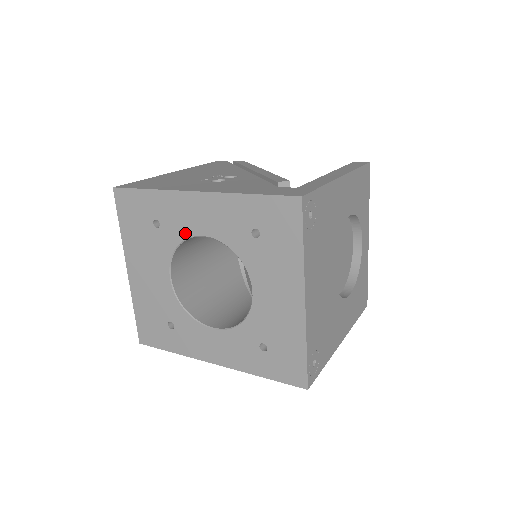
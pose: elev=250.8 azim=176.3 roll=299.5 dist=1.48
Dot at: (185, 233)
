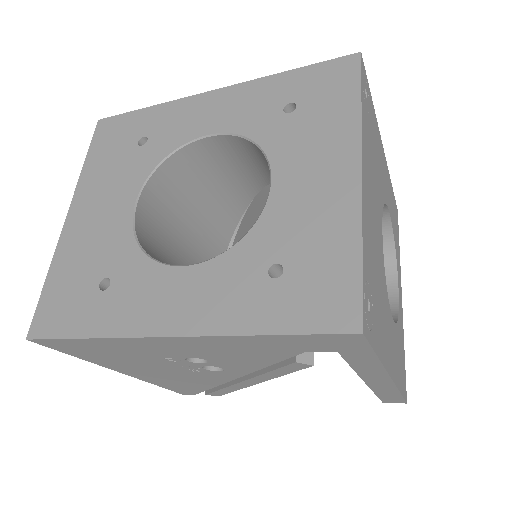
Dot at: (182, 139)
